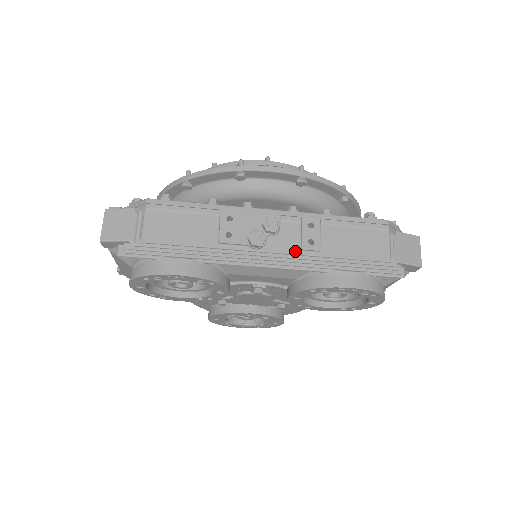
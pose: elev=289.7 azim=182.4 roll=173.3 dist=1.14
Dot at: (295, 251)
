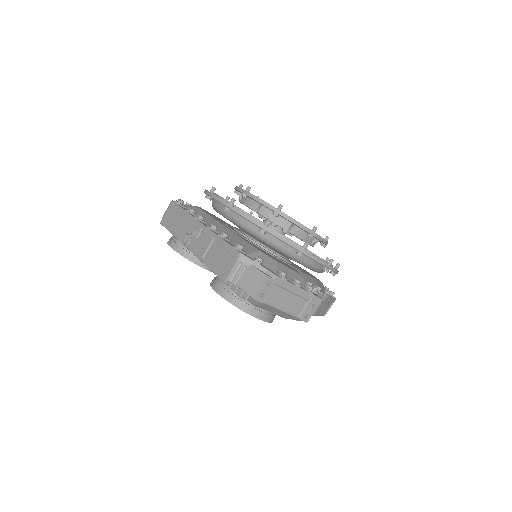
Dot at: (196, 253)
